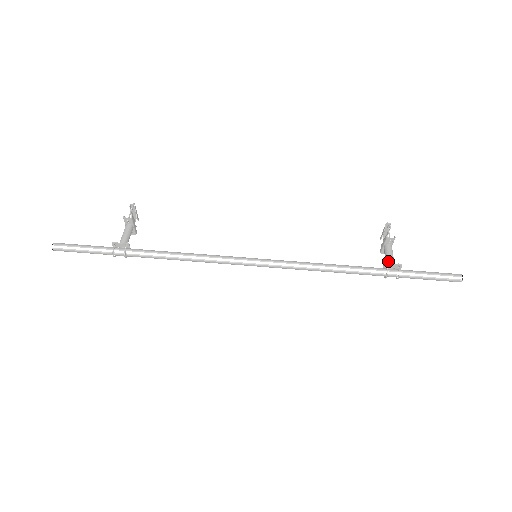
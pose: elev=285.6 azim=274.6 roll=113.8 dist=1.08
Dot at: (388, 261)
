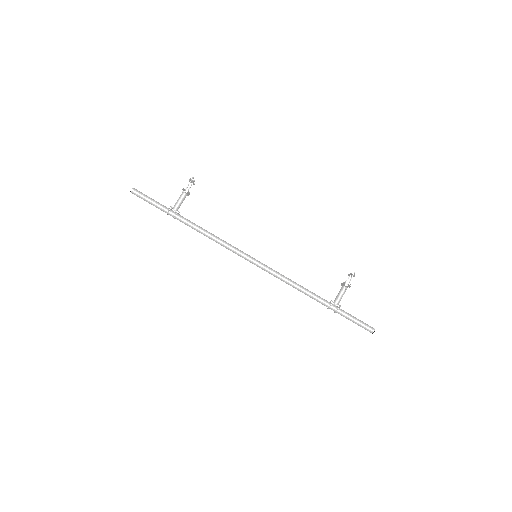
Dot at: (336, 299)
